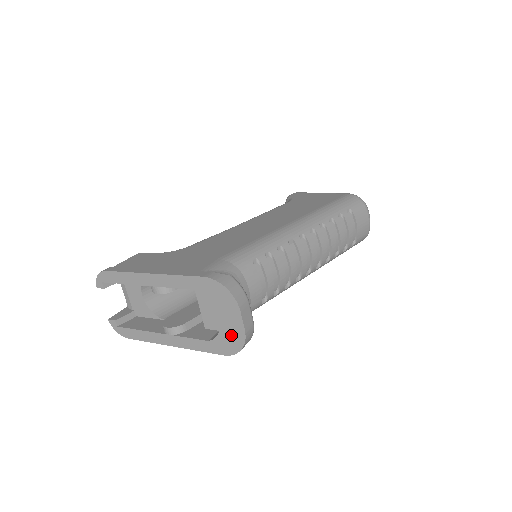
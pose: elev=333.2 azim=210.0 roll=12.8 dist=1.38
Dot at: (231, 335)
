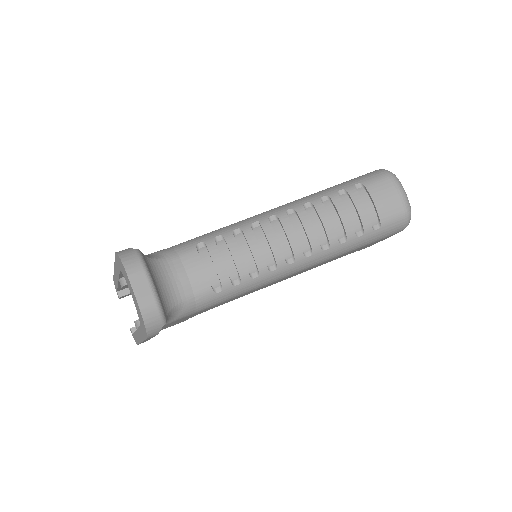
Dot at: (138, 311)
